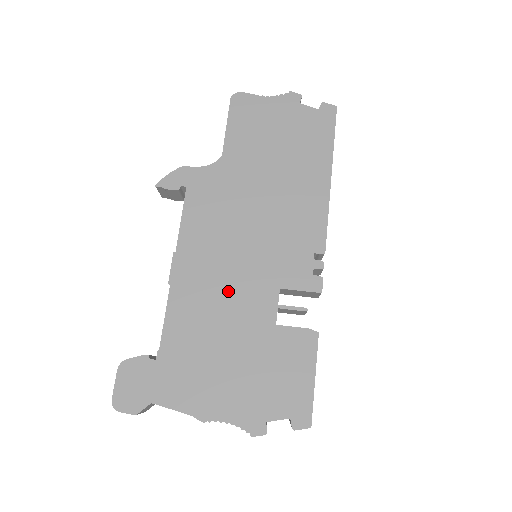
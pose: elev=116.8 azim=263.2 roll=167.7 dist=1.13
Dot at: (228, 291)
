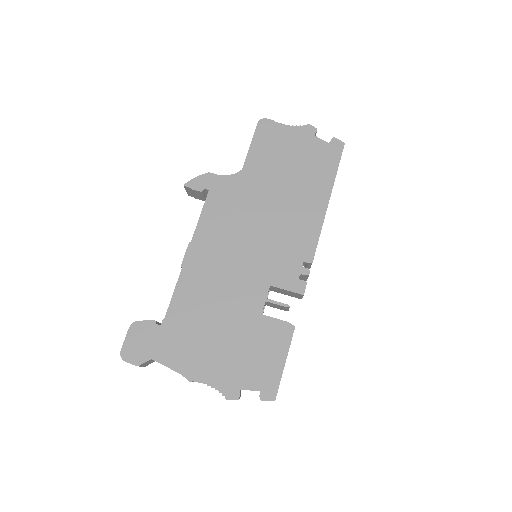
Dot at: (228, 280)
